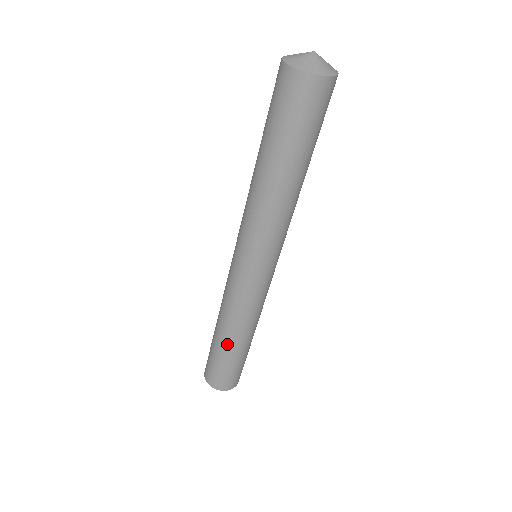
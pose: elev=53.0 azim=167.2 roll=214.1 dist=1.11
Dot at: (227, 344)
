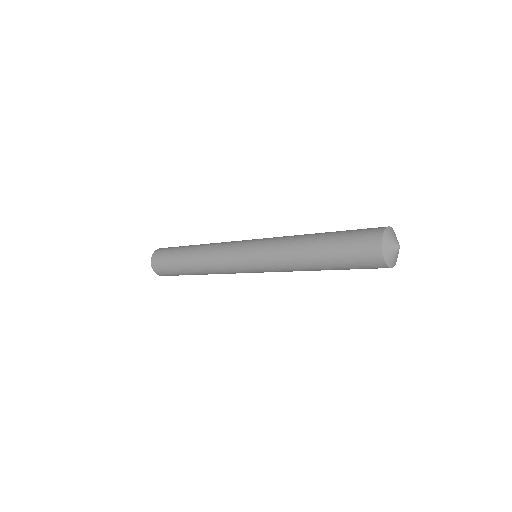
Dot at: (188, 266)
